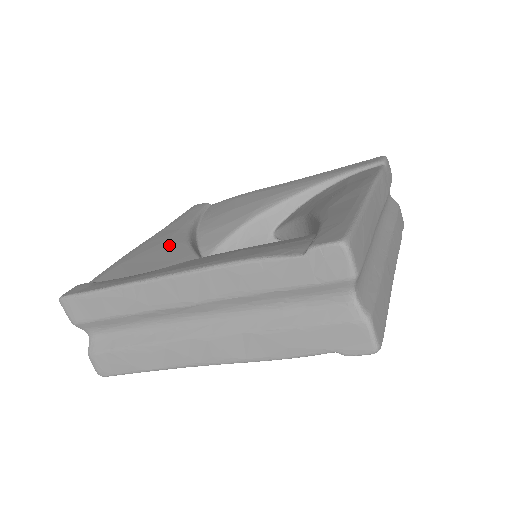
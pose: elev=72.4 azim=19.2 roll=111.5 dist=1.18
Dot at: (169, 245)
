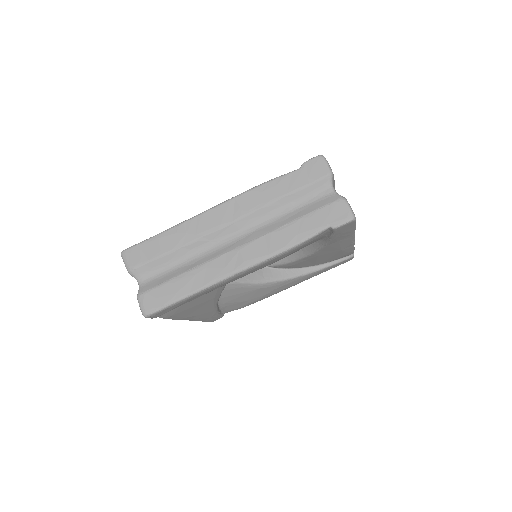
Dot at: occluded
